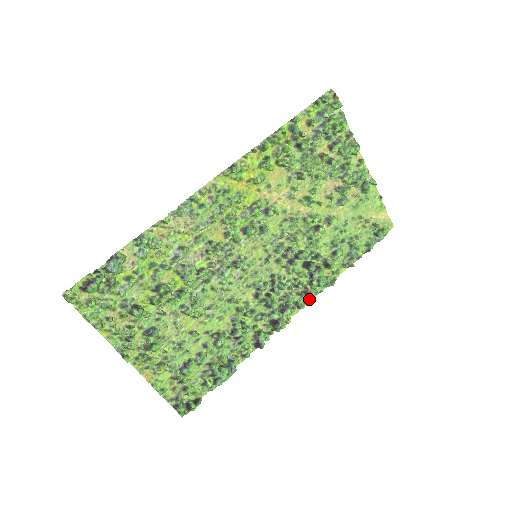
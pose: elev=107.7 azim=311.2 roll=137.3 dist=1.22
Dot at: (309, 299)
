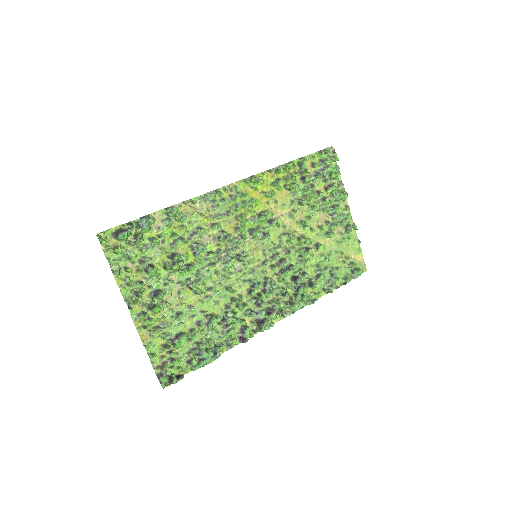
Dot at: (292, 310)
